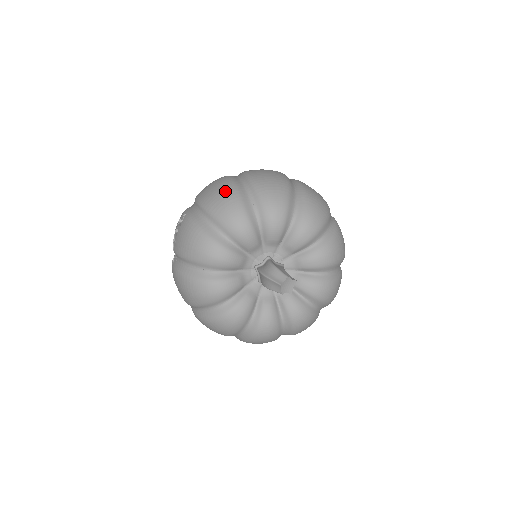
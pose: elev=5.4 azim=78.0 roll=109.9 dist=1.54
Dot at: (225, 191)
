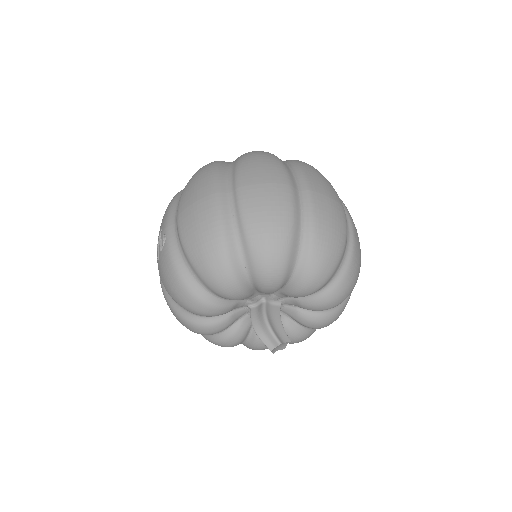
Dot at: (209, 238)
